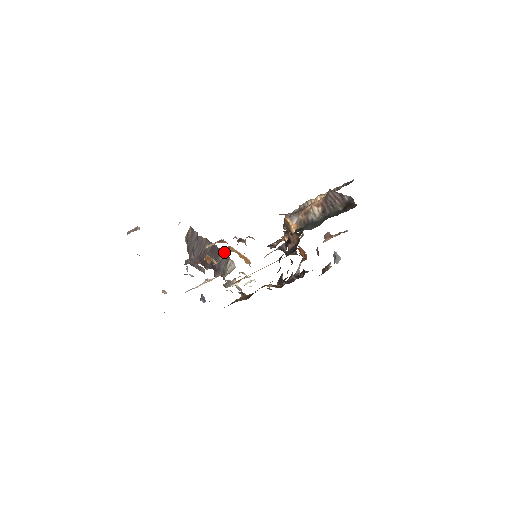
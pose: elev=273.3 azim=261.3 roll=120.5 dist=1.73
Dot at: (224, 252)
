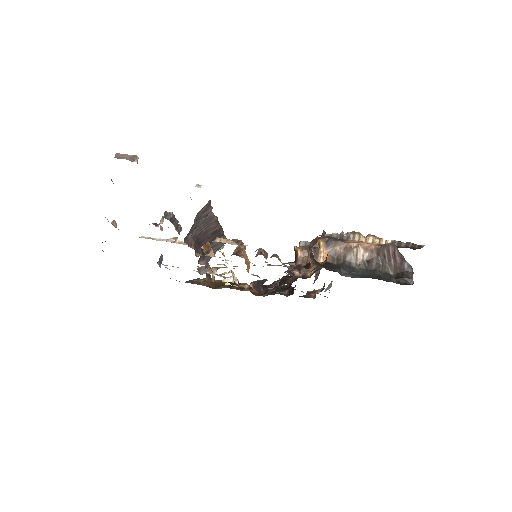
Dot at: (224, 236)
